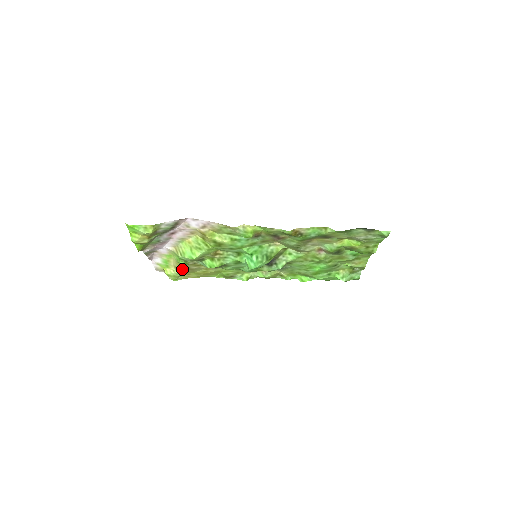
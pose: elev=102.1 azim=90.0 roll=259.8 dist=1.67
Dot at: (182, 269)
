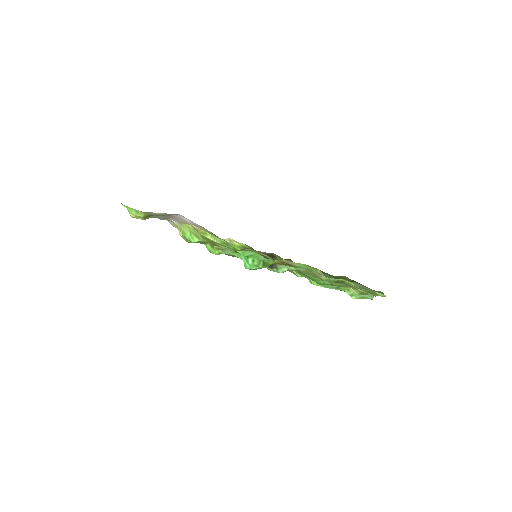
Dot at: occluded
